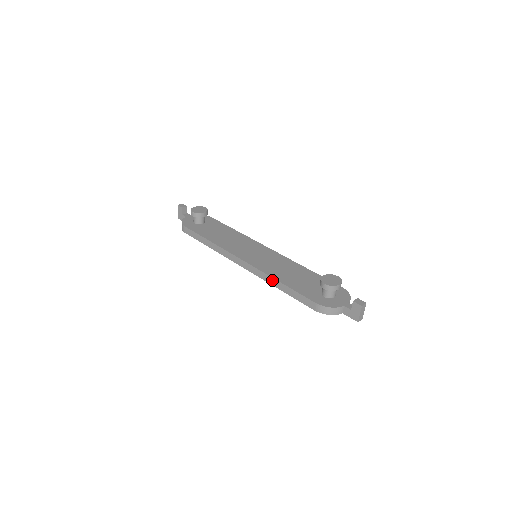
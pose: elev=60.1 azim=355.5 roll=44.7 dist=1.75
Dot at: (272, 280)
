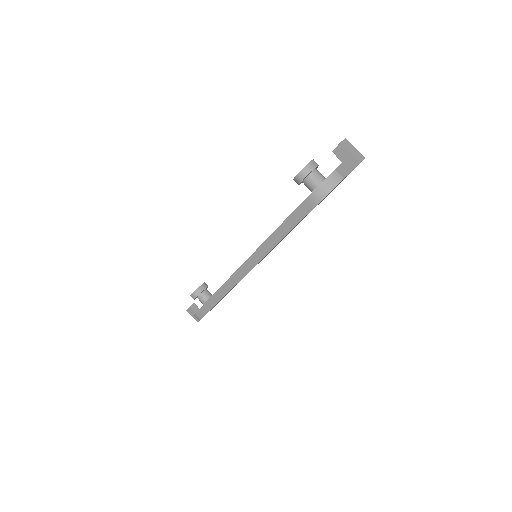
Dot at: (269, 242)
